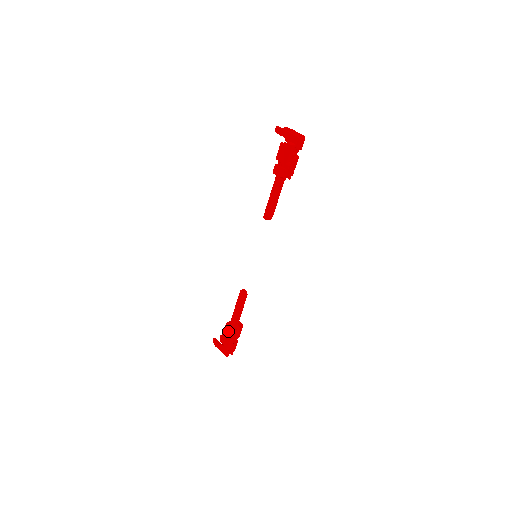
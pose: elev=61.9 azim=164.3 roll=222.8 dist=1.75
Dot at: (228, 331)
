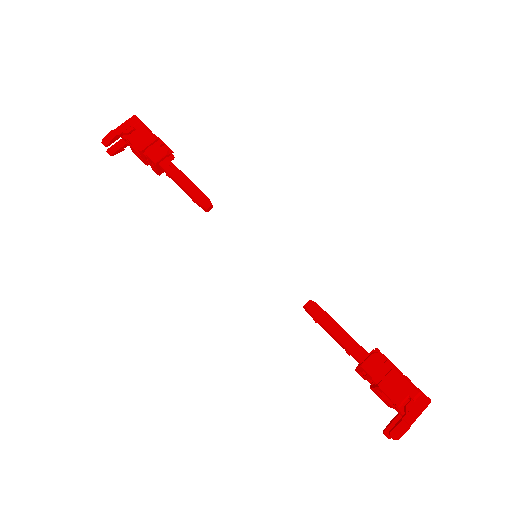
Dot at: (378, 368)
